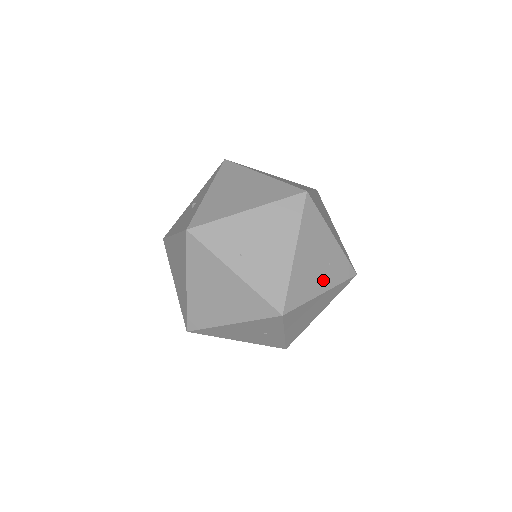
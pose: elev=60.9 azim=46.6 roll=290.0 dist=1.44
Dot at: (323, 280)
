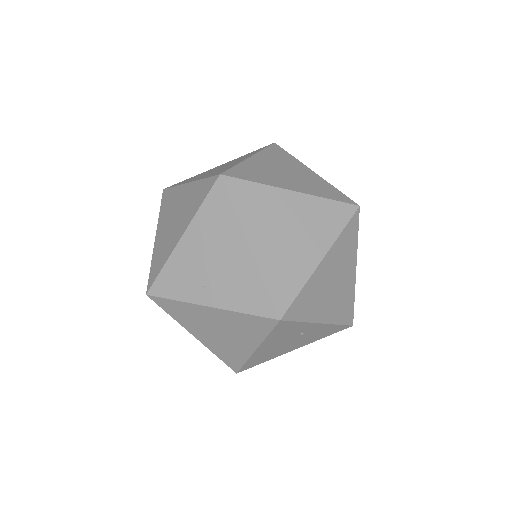
Dot at: (312, 246)
